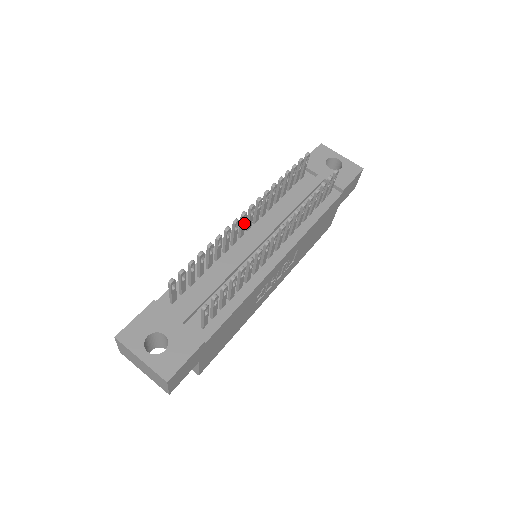
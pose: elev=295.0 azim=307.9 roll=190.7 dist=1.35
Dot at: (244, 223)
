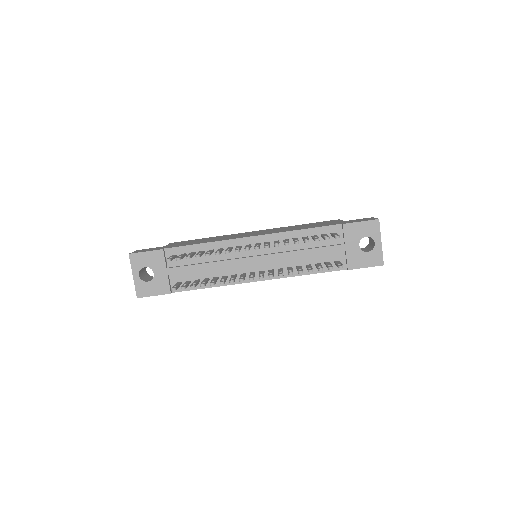
Dot at: occluded
